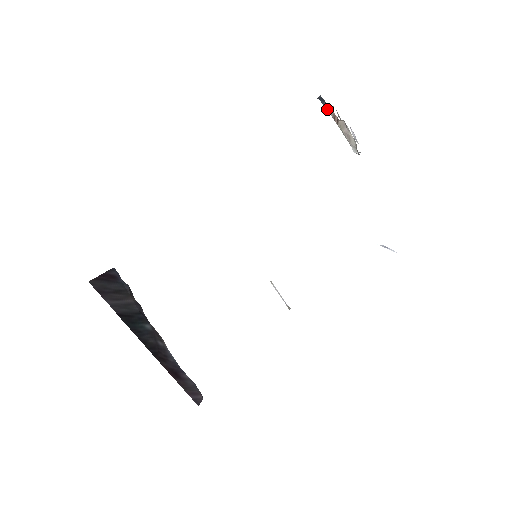
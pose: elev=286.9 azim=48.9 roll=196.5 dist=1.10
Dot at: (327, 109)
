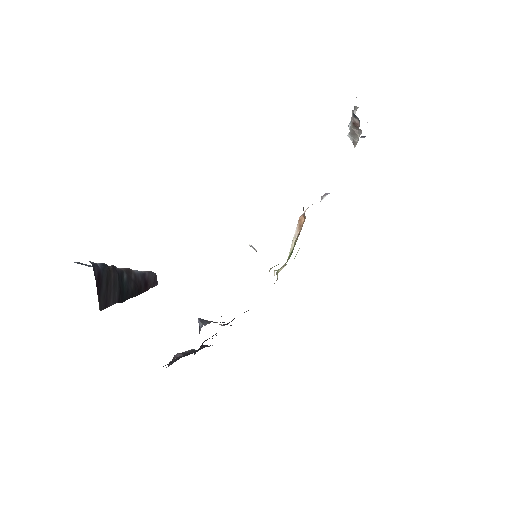
Dot at: (354, 117)
